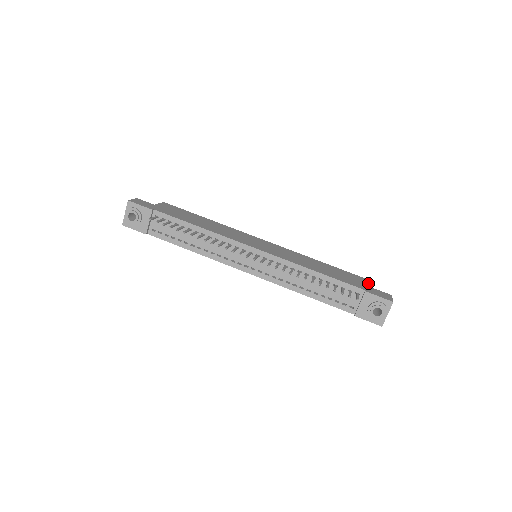
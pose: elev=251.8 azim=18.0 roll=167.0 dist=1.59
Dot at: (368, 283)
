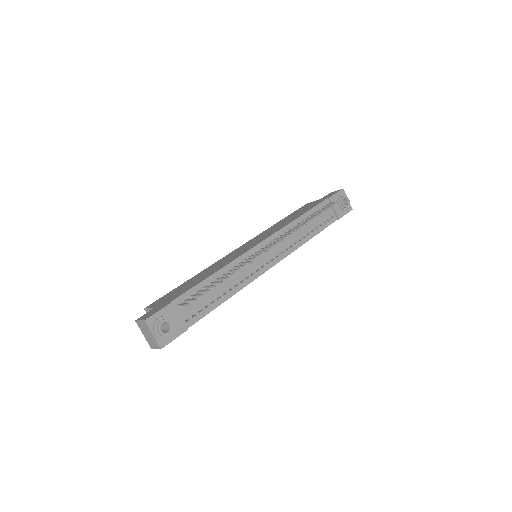
Dot at: (313, 202)
